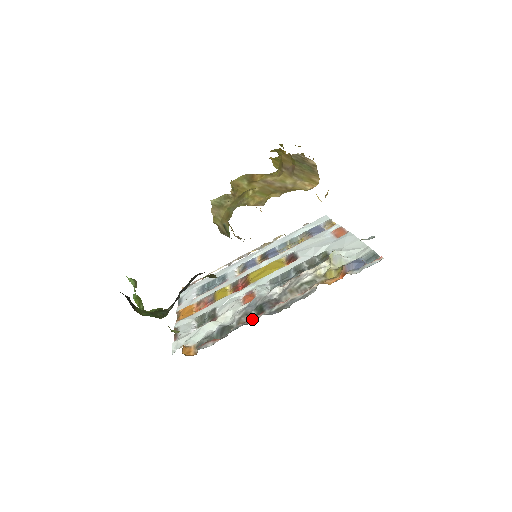
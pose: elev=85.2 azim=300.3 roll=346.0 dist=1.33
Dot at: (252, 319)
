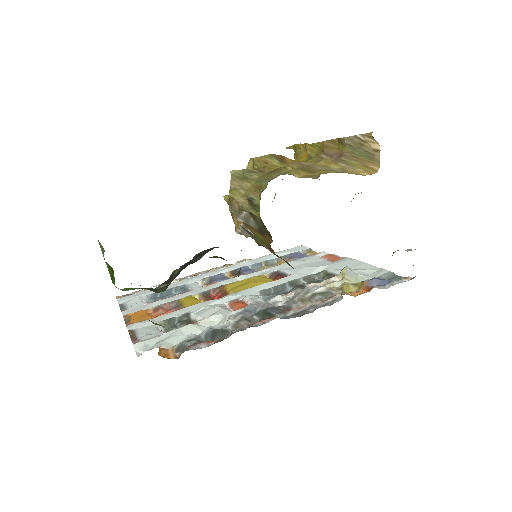
Dot at: (260, 322)
